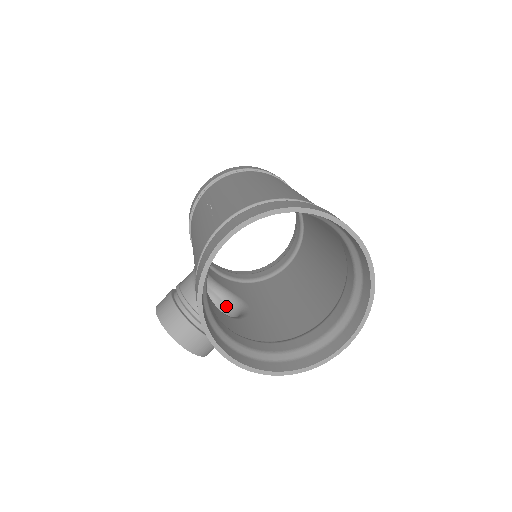
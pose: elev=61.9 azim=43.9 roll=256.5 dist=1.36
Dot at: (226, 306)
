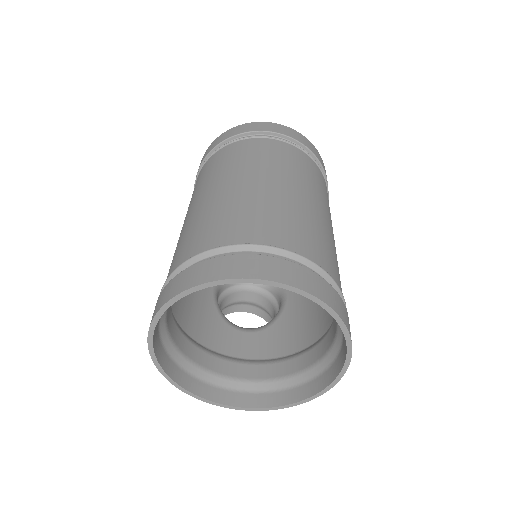
Dot at: (272, 295)
